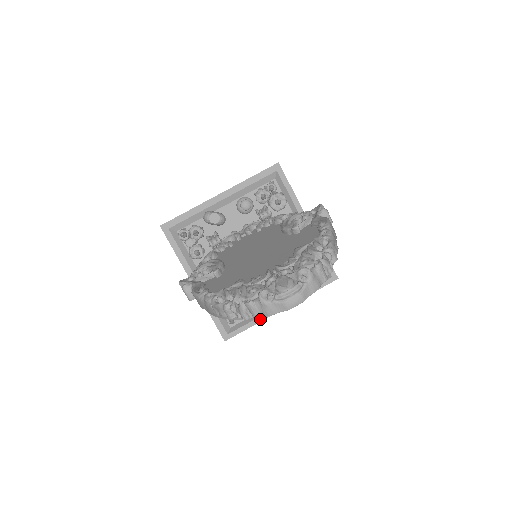
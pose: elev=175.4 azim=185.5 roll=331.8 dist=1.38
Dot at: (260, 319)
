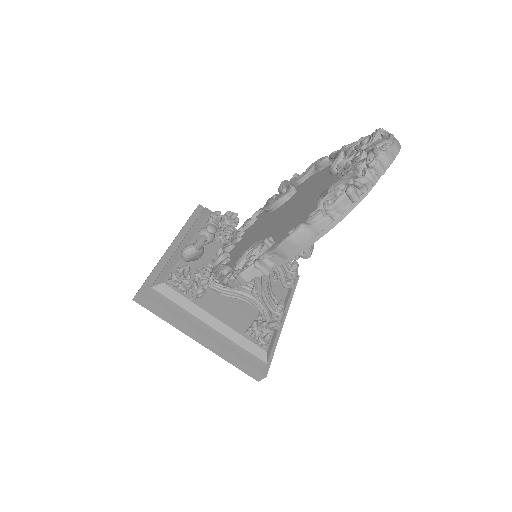
Dot at: (276, 338)
